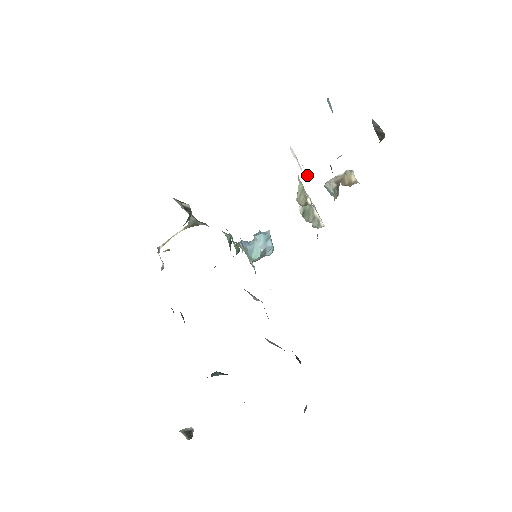
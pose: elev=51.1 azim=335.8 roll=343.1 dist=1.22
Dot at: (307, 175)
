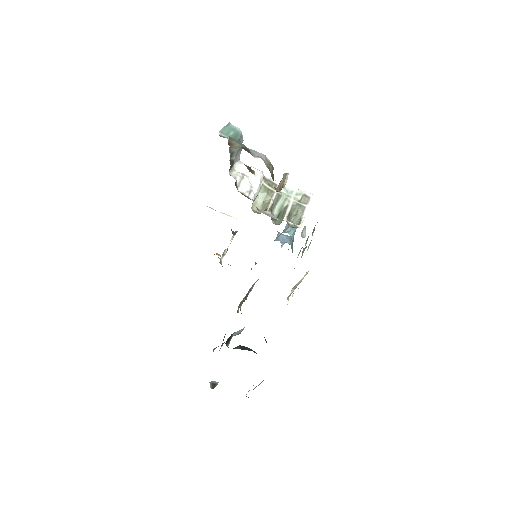
Dot at: (245, 190)
